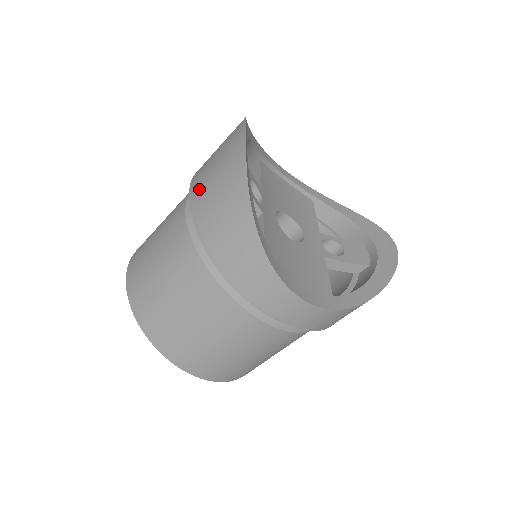
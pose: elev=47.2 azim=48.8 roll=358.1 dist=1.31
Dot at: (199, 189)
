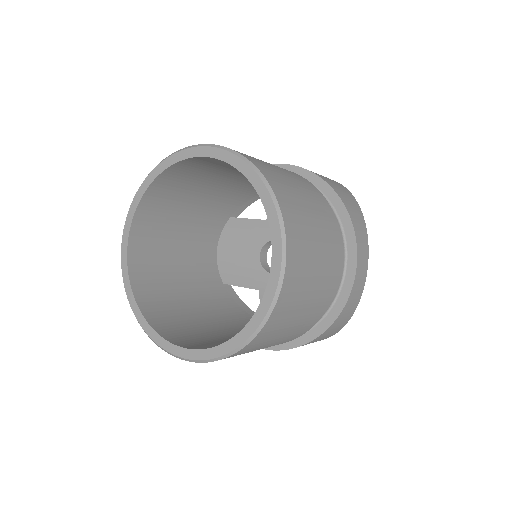
Dot at: occluded
